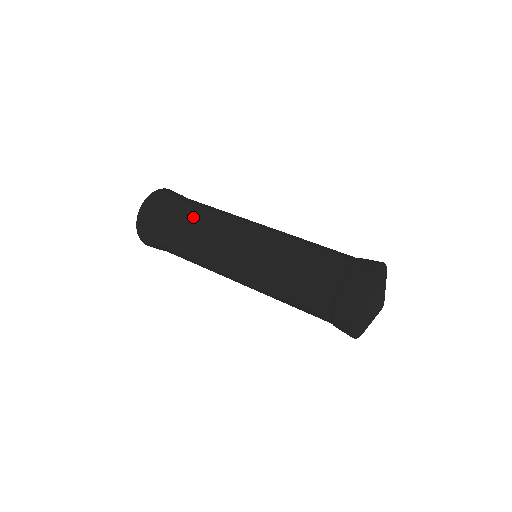
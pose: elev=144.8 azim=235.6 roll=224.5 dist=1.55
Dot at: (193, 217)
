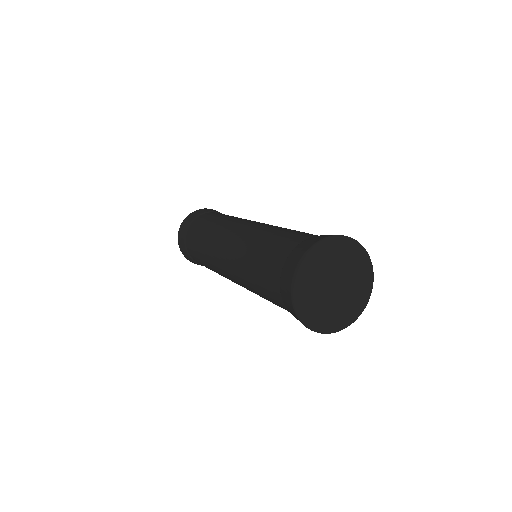
Dot at: (222, 216)
